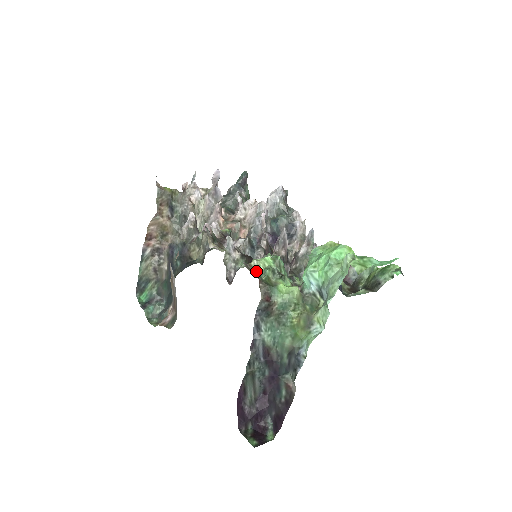
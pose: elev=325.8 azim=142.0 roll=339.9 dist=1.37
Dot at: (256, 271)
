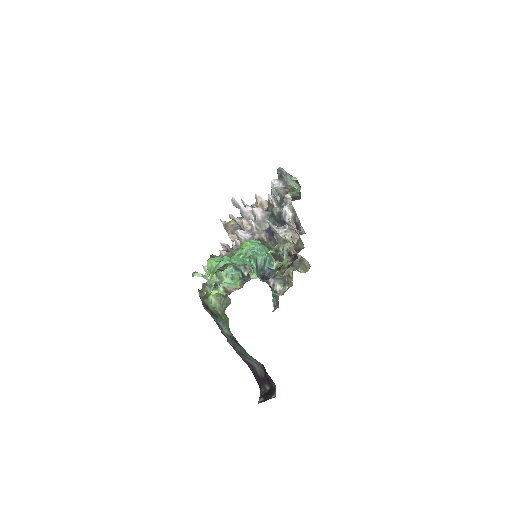
Dot at: (199, 291)
